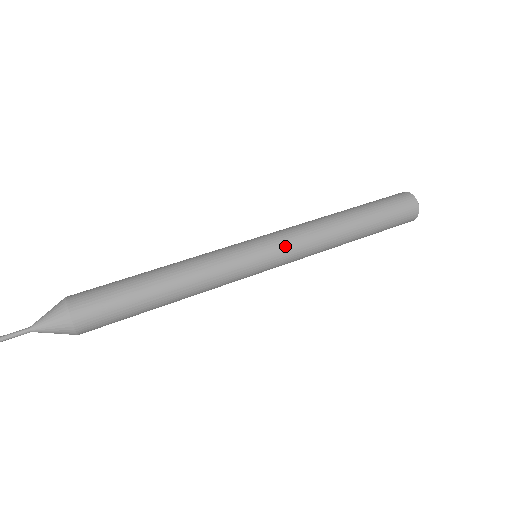
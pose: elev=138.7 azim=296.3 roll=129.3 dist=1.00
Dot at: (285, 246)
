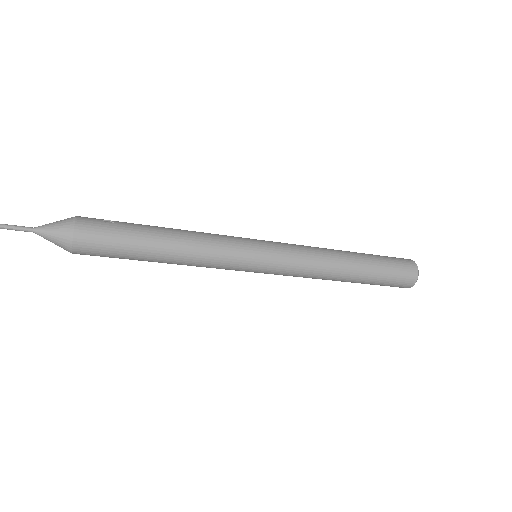
Dot at: (282, 243)
